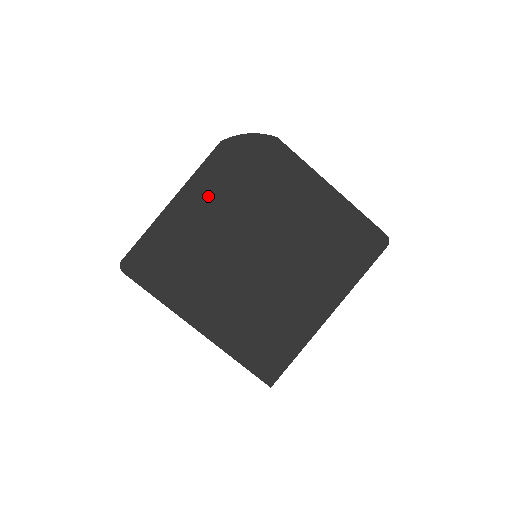
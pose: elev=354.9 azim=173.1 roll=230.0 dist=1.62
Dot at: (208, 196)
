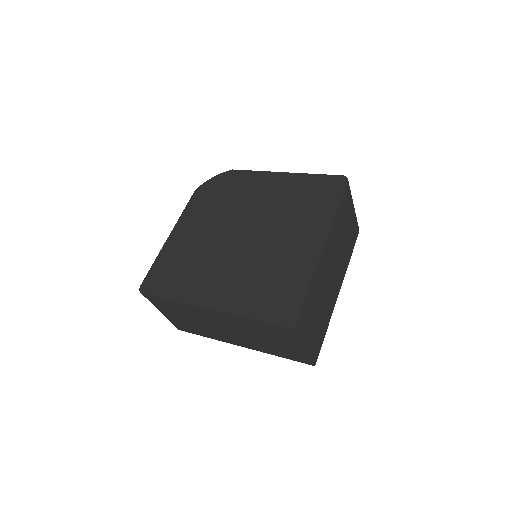
Dot at: (194, 220)
